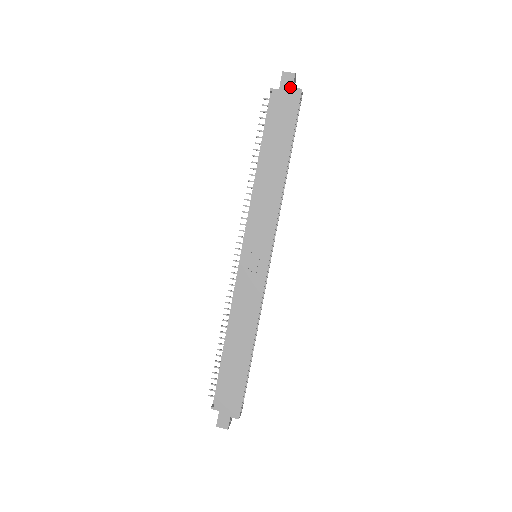
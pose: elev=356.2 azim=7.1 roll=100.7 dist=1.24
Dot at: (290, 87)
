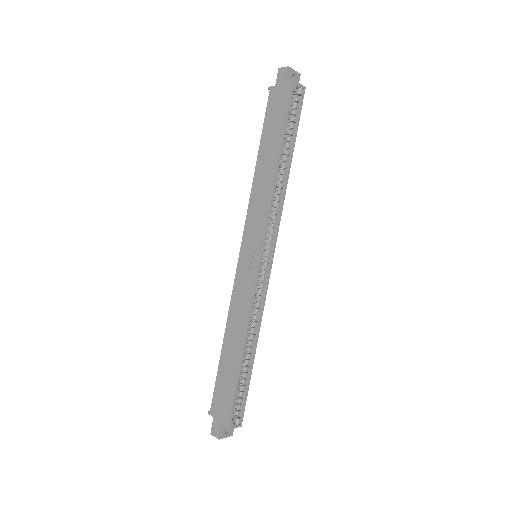
Dot at: (284, 81)
